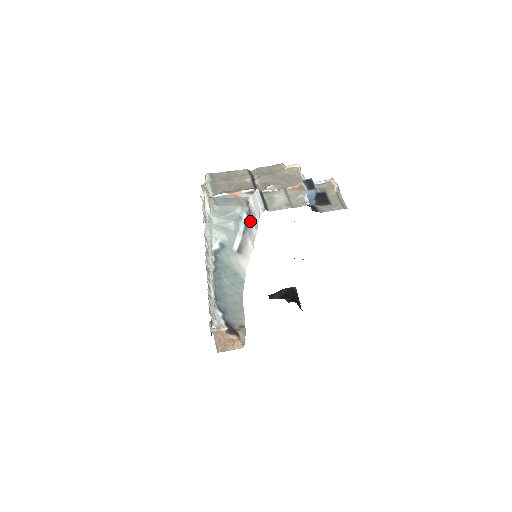
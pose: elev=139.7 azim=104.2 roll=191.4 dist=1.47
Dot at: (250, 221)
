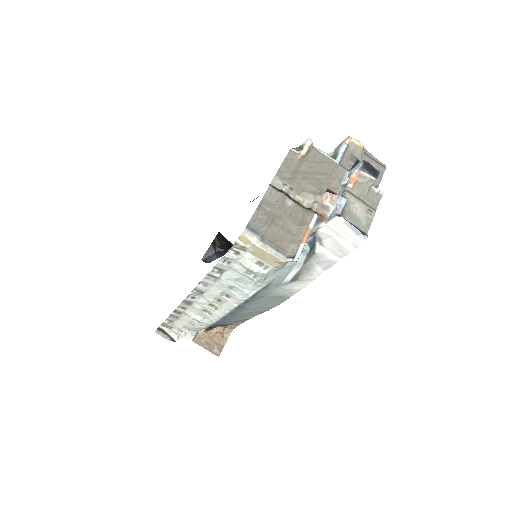
Dot at: (313, 248)
